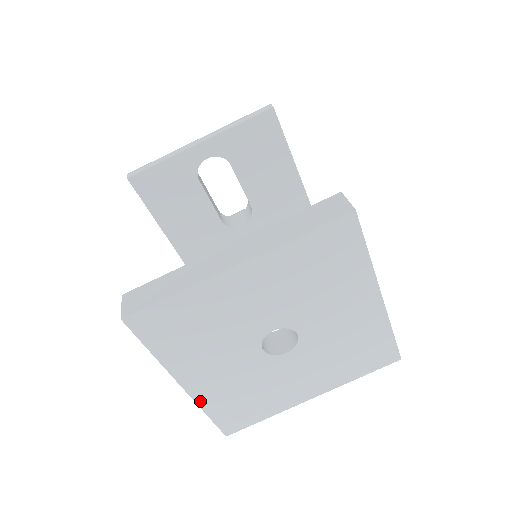
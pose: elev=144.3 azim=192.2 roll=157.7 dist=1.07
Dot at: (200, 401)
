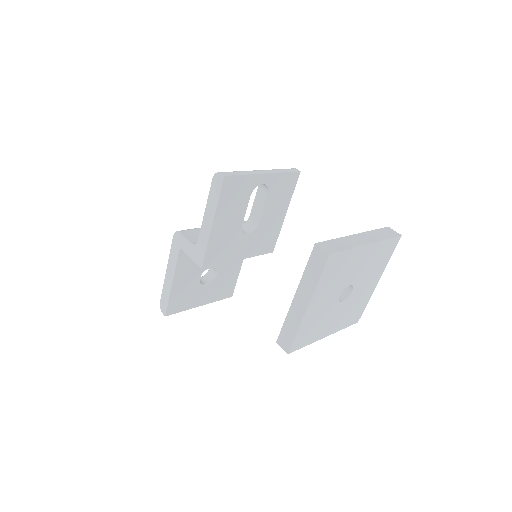
Dot at: (303, 322)
